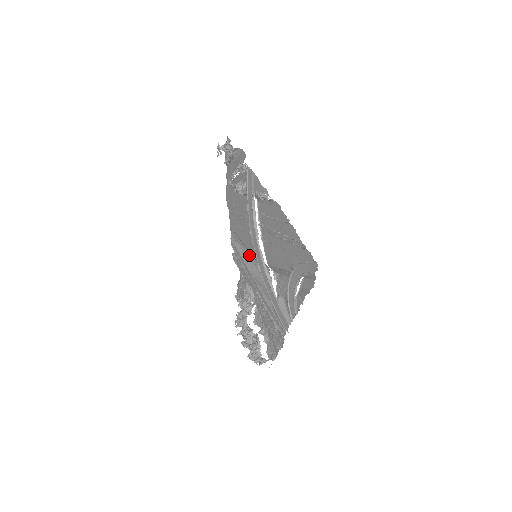
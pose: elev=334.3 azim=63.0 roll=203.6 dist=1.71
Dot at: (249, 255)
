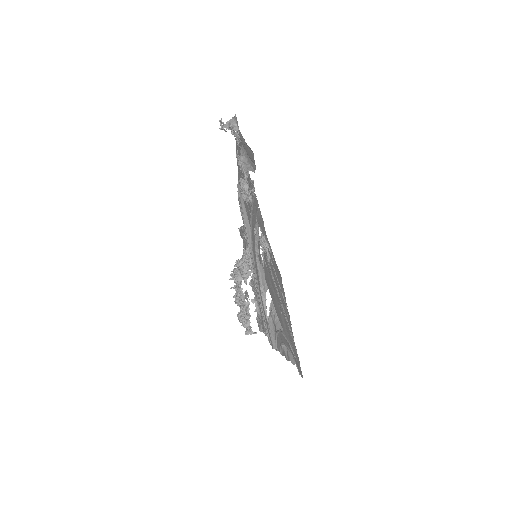
Dot at: occluded
